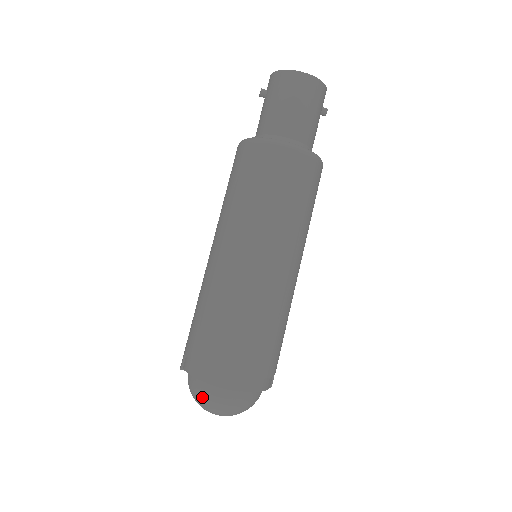
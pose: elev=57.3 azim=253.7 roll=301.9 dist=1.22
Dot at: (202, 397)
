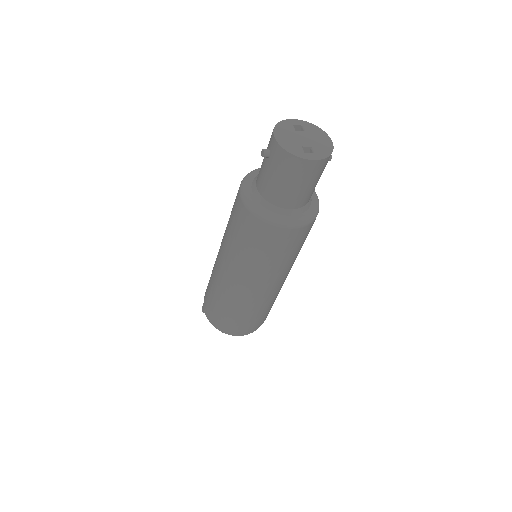
Dot at: occluded
